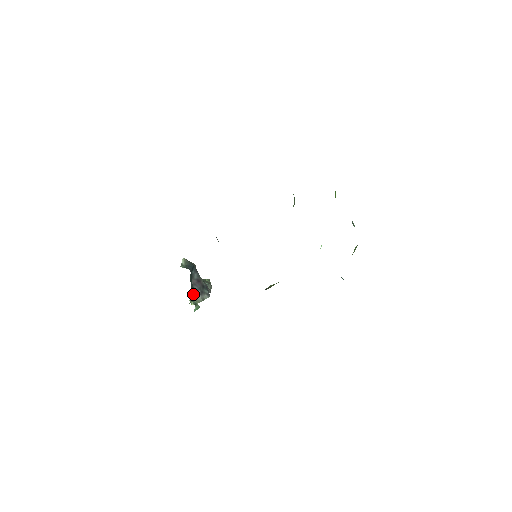
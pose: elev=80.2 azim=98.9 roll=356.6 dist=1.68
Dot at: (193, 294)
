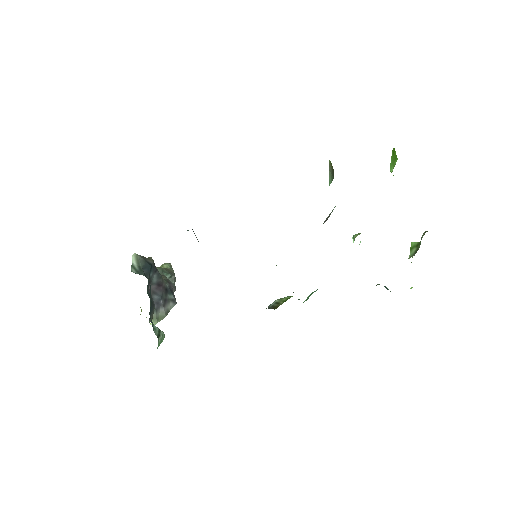
Dot at: (152, 310)
